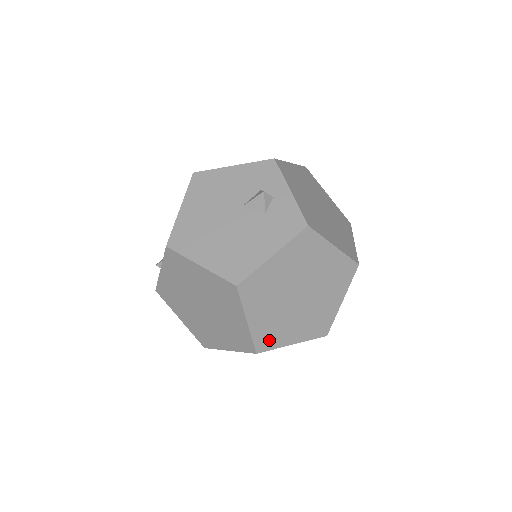
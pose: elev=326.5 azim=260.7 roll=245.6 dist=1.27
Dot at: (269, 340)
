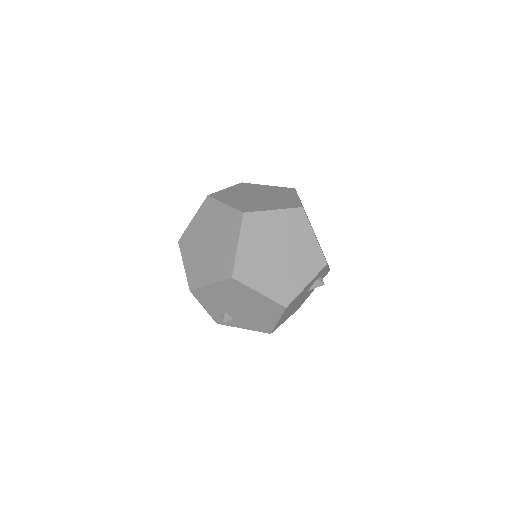
Dot at: occluded
